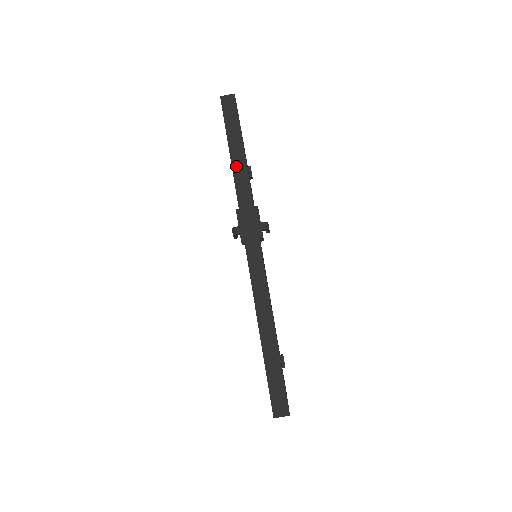
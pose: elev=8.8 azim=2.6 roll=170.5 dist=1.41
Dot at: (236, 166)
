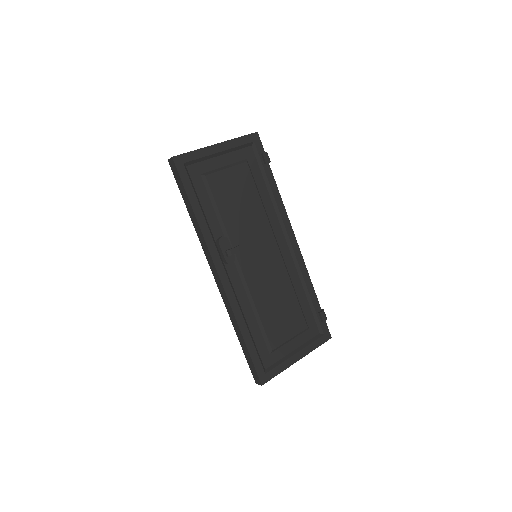
Dot at: (191, 217)
